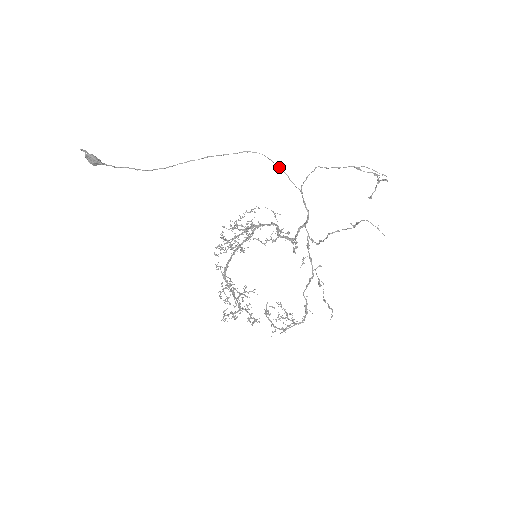
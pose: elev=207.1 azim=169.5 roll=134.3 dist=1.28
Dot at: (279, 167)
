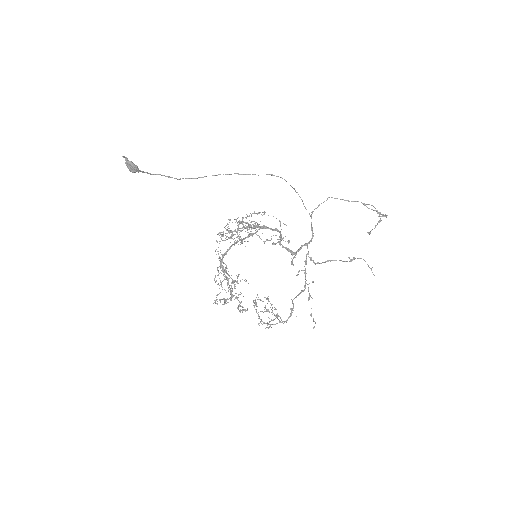
Dot at: (296, 192)
